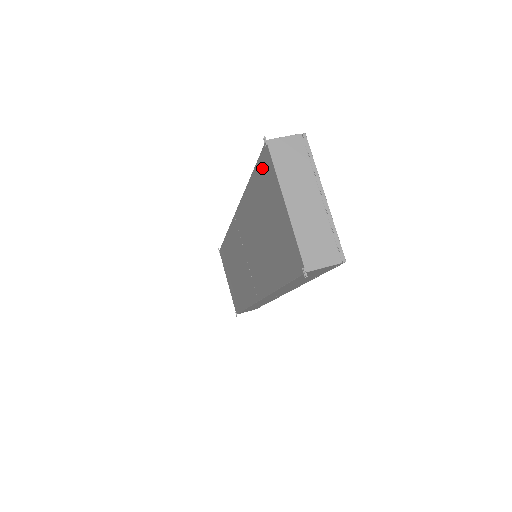
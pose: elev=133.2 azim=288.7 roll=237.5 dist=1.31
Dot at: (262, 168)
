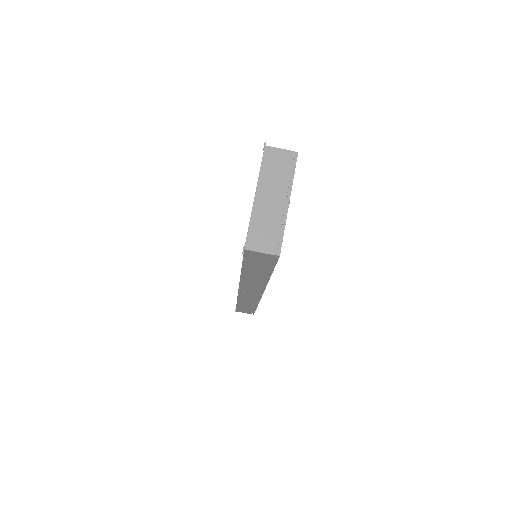
Dot at: occluded
